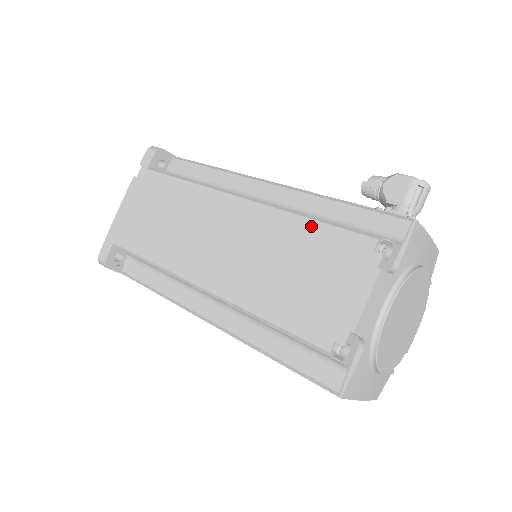
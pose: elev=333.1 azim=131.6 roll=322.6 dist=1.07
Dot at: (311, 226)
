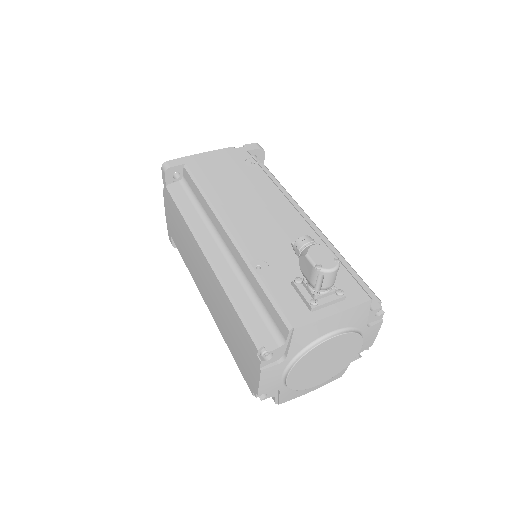
Dot at: (233, 311)
